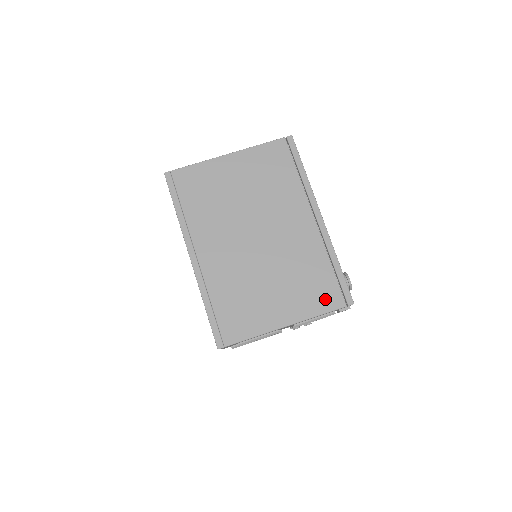
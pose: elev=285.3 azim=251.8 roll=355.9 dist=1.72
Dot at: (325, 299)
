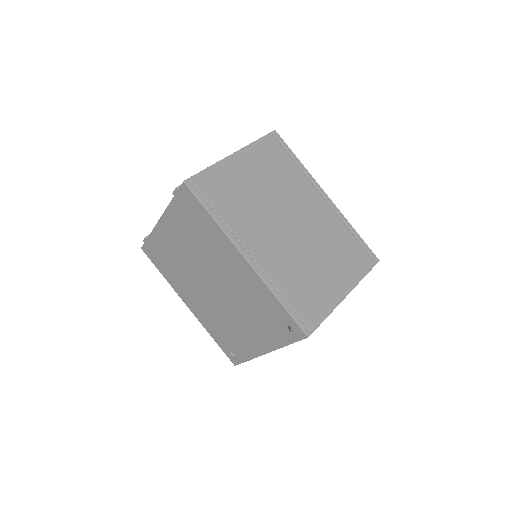
Dot at: (361, 263)
